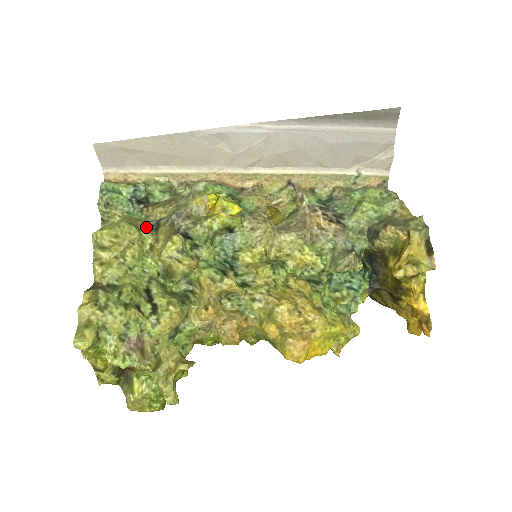
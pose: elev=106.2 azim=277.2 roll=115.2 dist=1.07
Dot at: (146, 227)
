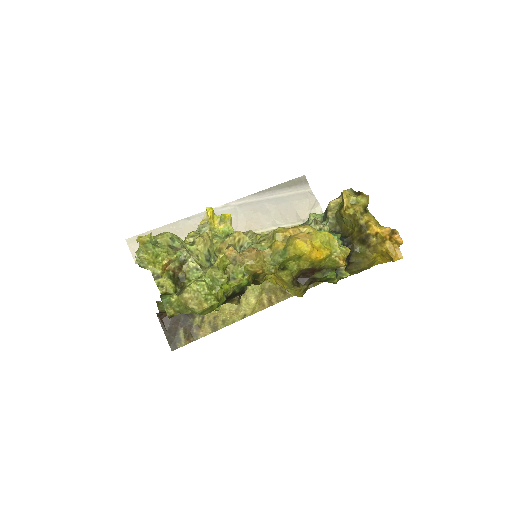
Dot at: occluded
